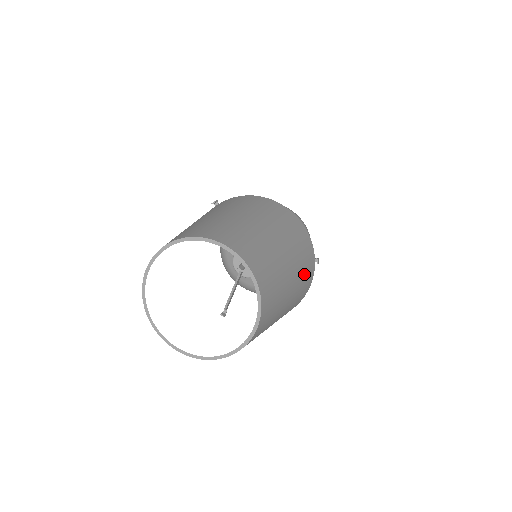
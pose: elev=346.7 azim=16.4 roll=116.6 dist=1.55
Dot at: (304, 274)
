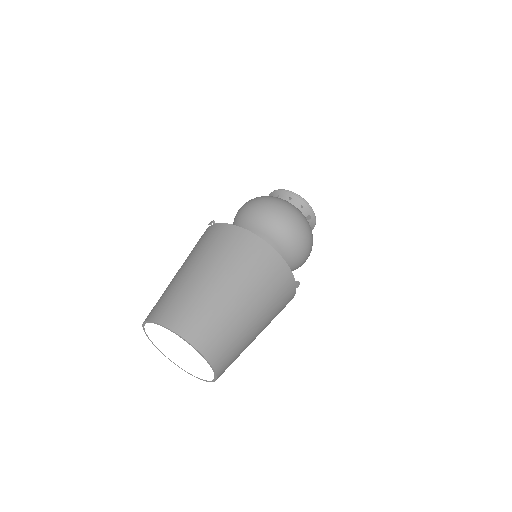
Dot at: (278, 305)
